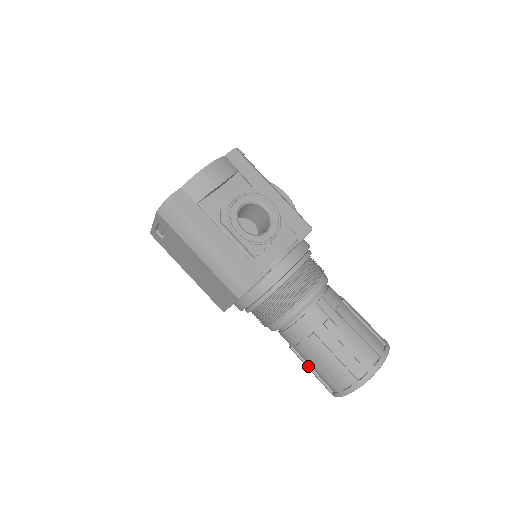
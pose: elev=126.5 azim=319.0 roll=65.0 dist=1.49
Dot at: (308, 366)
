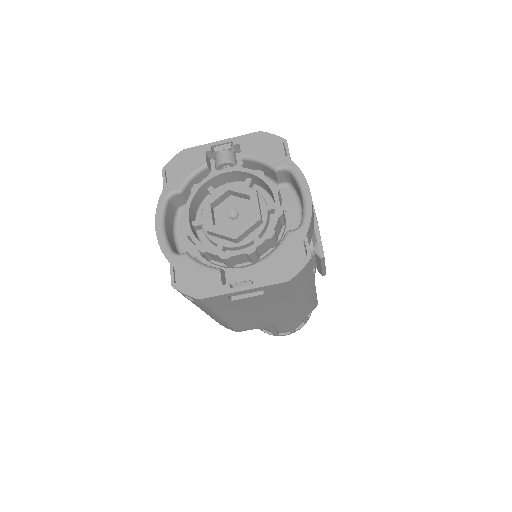
Dot at: (275, 328)
